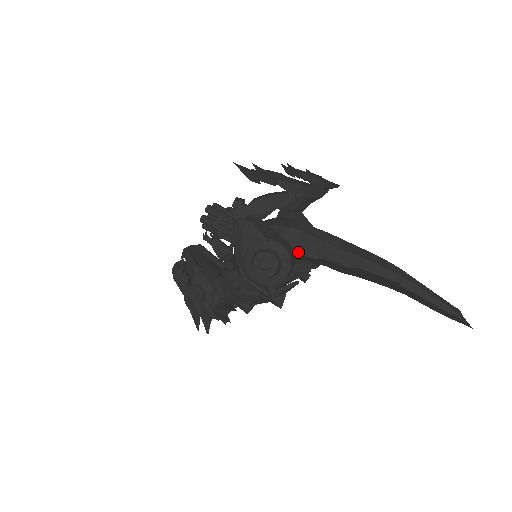
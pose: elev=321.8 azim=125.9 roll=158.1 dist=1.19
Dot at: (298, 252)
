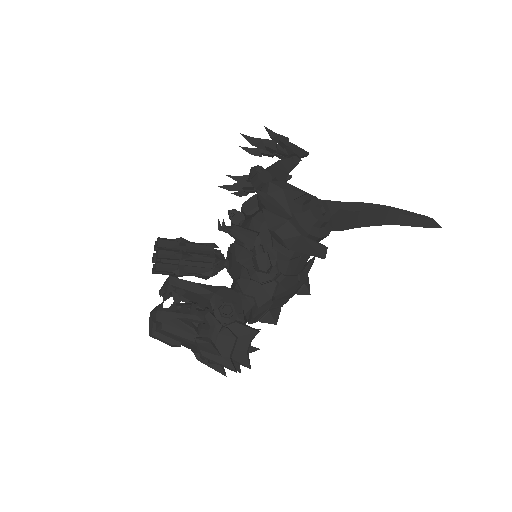
Dot at: occluded
